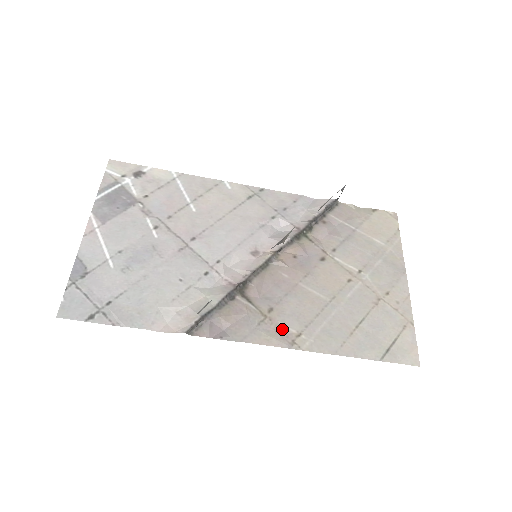
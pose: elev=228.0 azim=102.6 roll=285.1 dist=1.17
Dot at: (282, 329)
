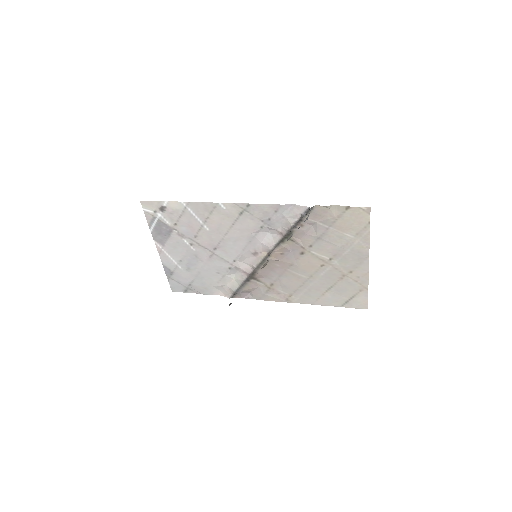
Dot at: (280, 293)
